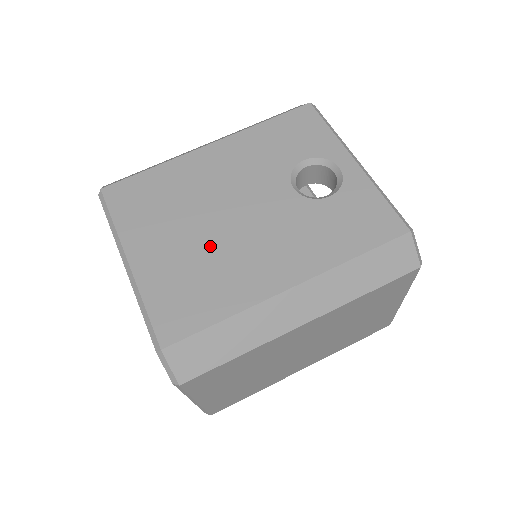
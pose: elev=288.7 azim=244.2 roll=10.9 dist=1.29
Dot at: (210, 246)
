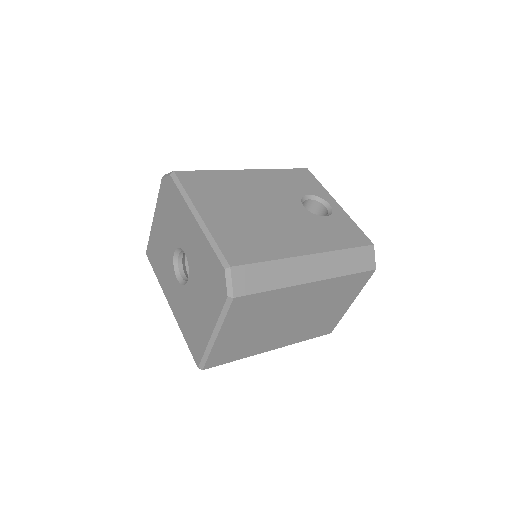
Dot at: (256, 221)
